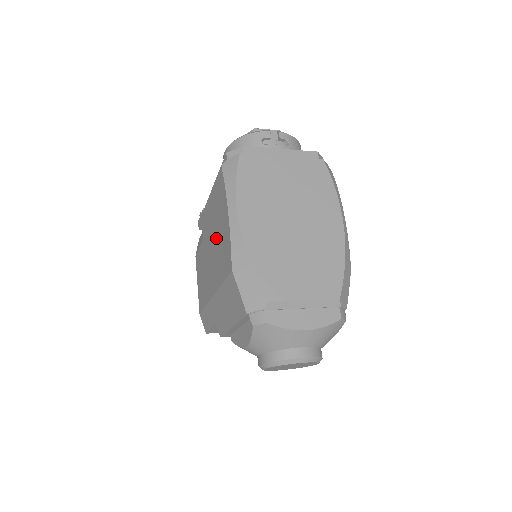
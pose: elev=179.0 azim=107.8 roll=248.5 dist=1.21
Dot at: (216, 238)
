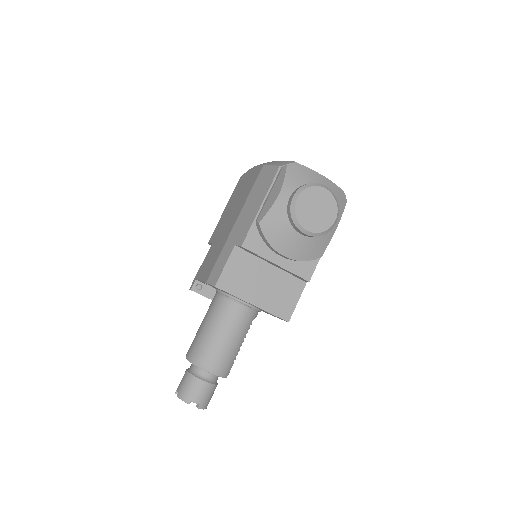
Dot at: (237, 200)
